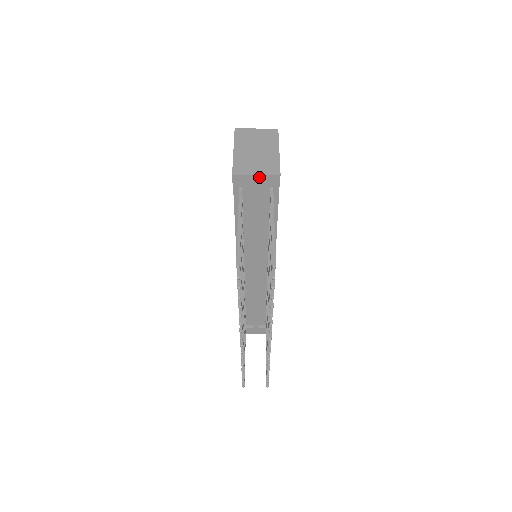
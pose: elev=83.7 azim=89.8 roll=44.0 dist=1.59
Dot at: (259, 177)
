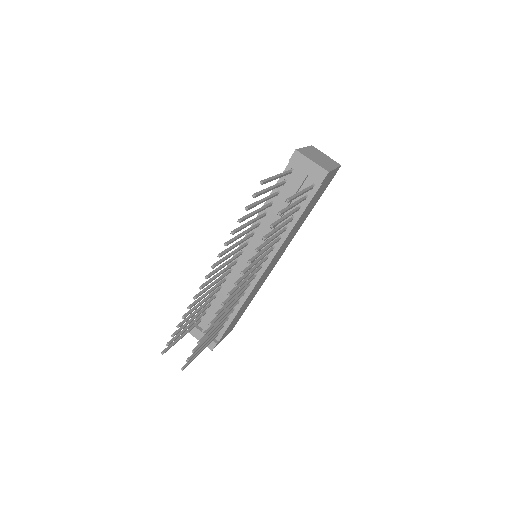
Dot at: (312, 164)
